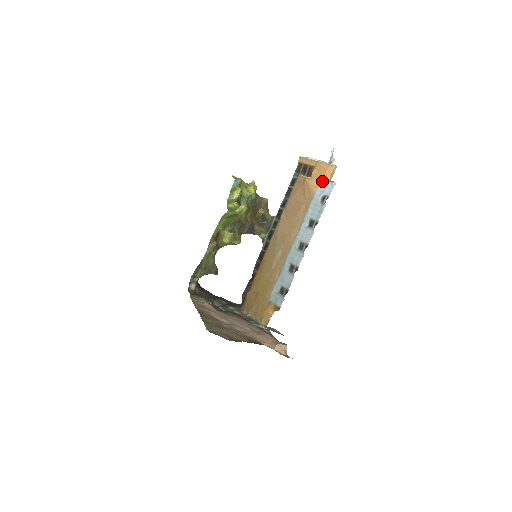
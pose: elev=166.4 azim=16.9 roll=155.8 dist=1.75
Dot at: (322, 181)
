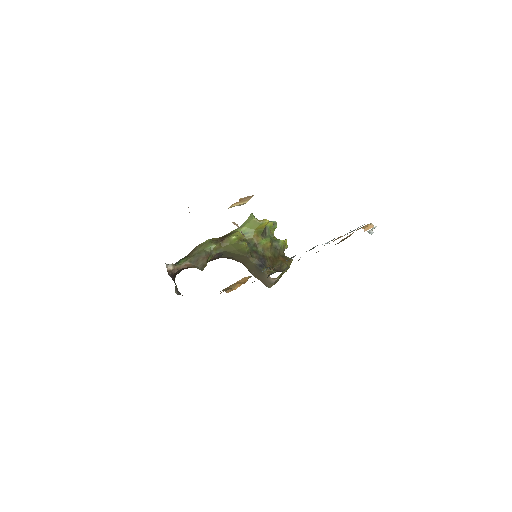
Dot at: occluded
